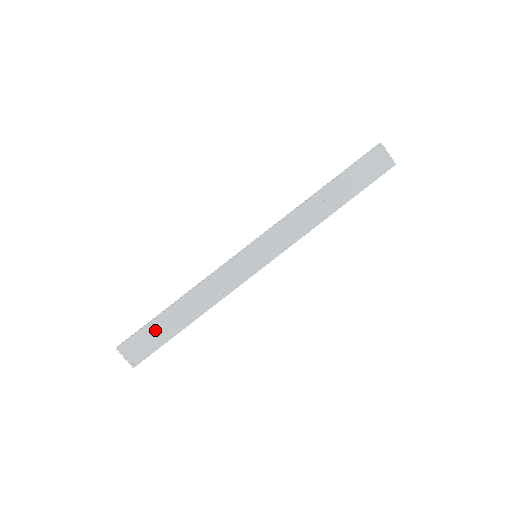
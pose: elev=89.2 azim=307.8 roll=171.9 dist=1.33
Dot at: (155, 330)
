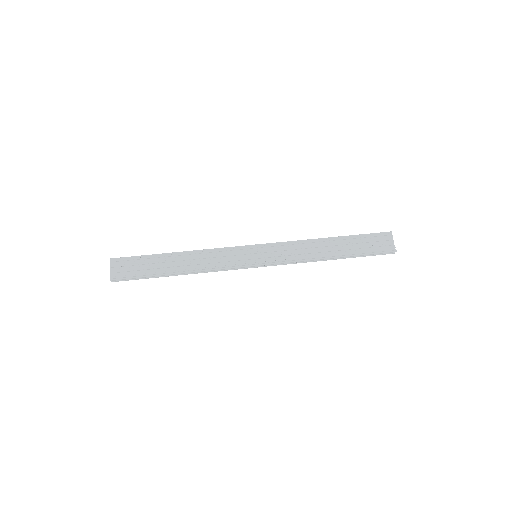
Dot at: (147, 263)
